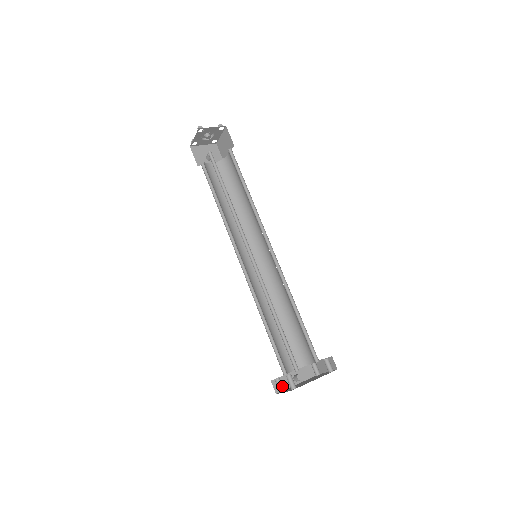
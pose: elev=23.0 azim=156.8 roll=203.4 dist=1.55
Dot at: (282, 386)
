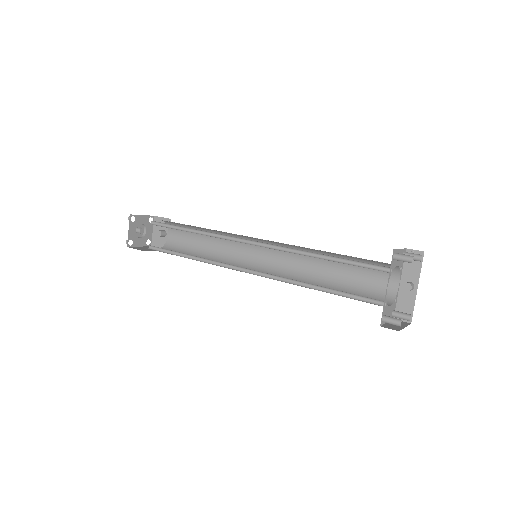
Dot at: (404, 315)
